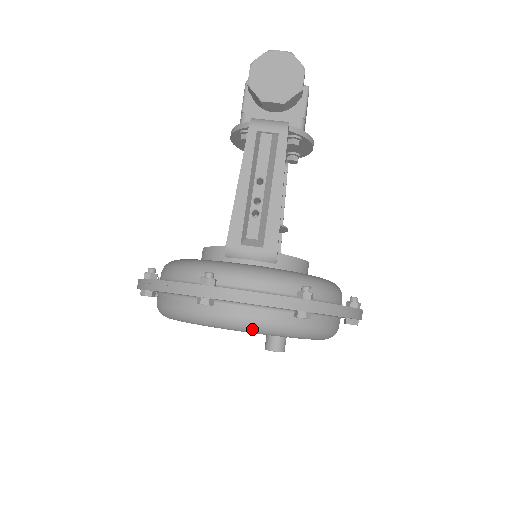
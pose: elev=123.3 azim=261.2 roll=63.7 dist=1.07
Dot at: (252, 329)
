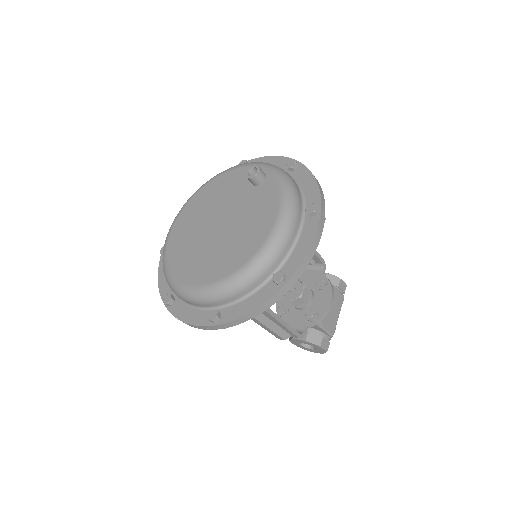
Dot at: (256, 163)
